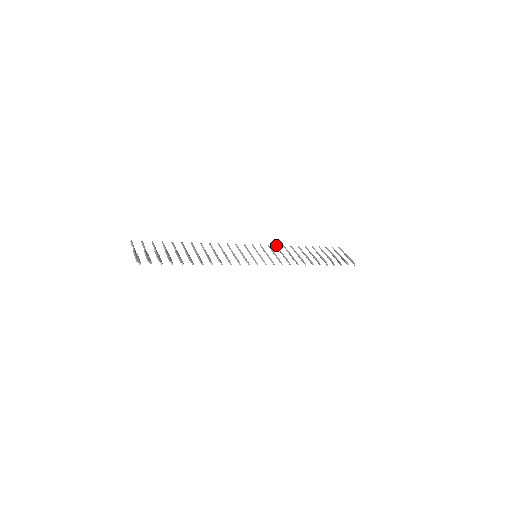
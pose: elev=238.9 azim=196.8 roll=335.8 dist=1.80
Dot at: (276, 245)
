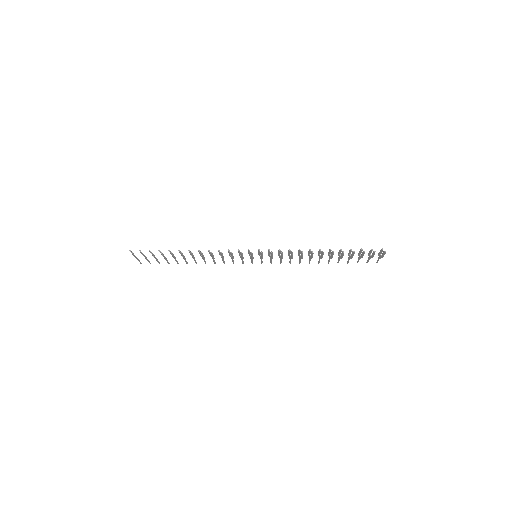
Dot at: (290, 262)
